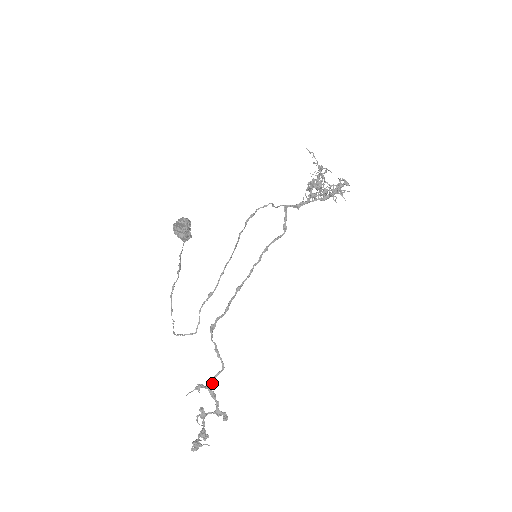
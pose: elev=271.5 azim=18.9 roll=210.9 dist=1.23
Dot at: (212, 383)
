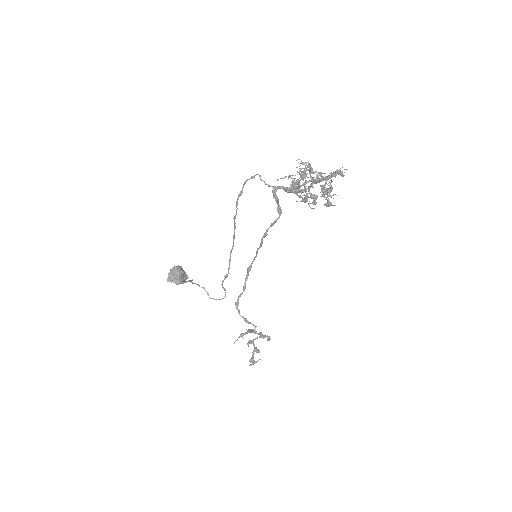
Dot at: occluded
